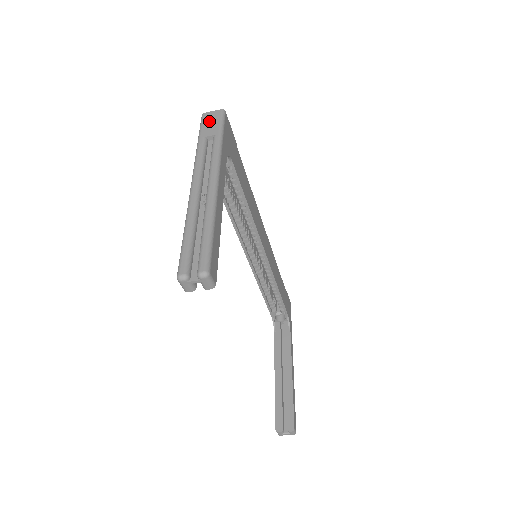
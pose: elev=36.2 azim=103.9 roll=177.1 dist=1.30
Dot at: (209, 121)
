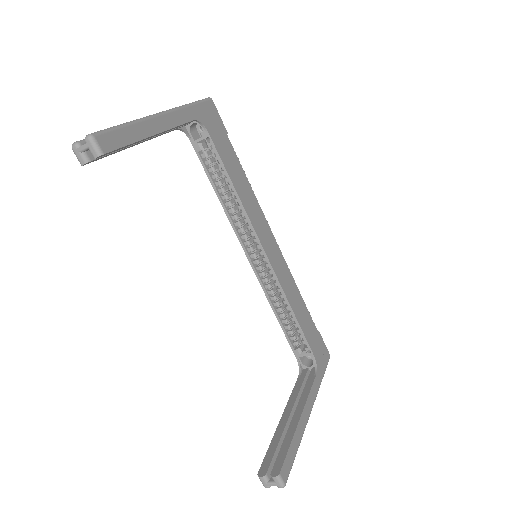
Dot at: occluded
